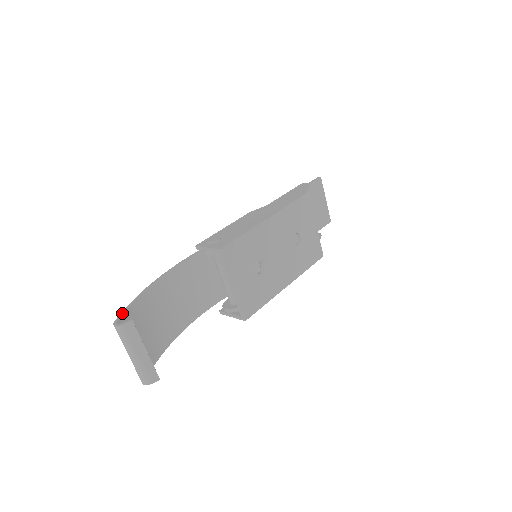
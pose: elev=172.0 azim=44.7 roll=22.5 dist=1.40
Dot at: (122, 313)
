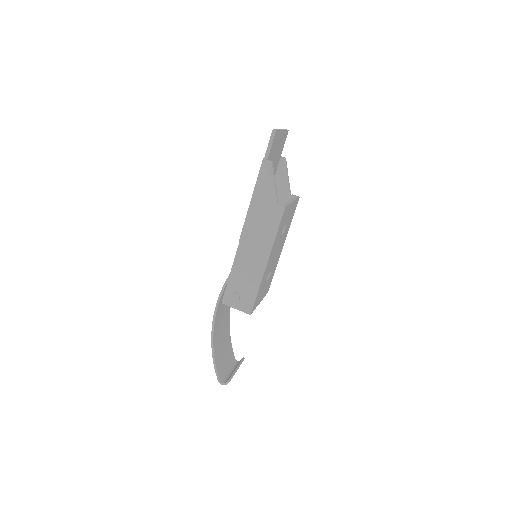
Dot at: (217, 373)
